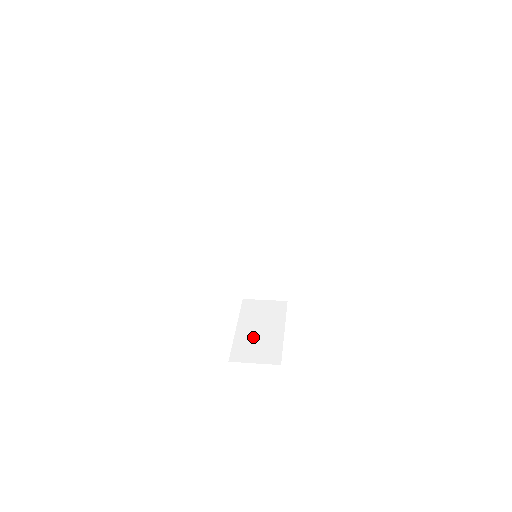
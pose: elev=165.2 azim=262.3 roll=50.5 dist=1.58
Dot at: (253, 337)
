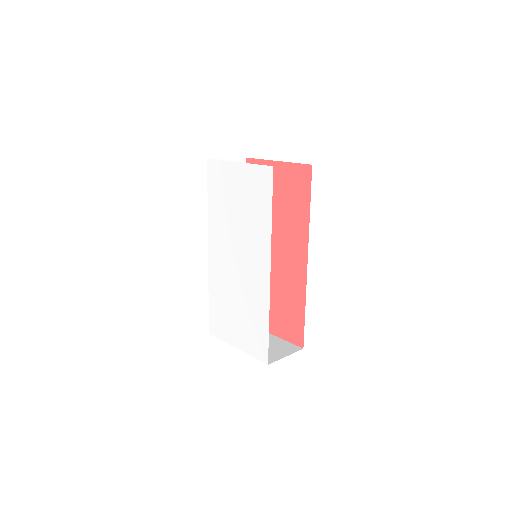
Dot at: occluded
